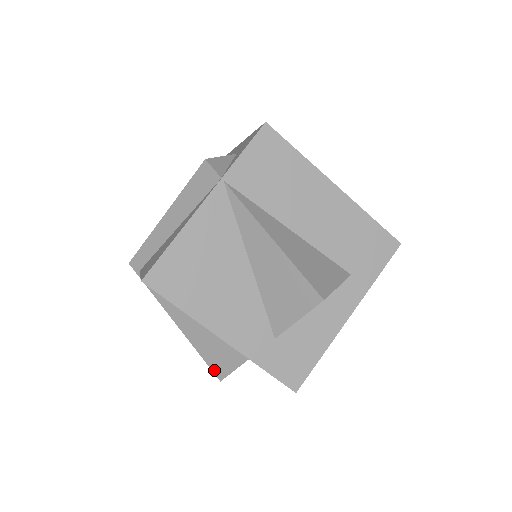
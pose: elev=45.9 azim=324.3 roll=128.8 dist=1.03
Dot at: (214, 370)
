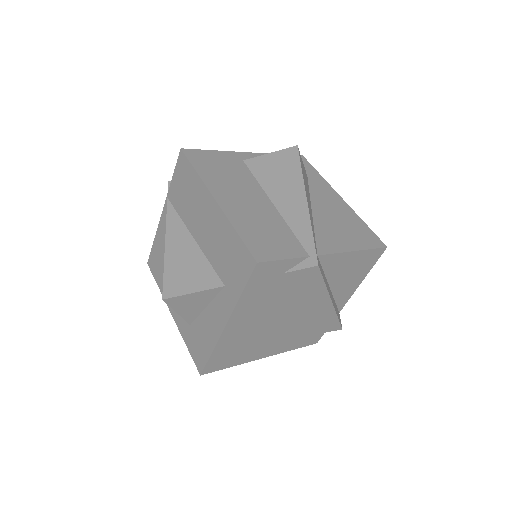
Dot at: occluded
